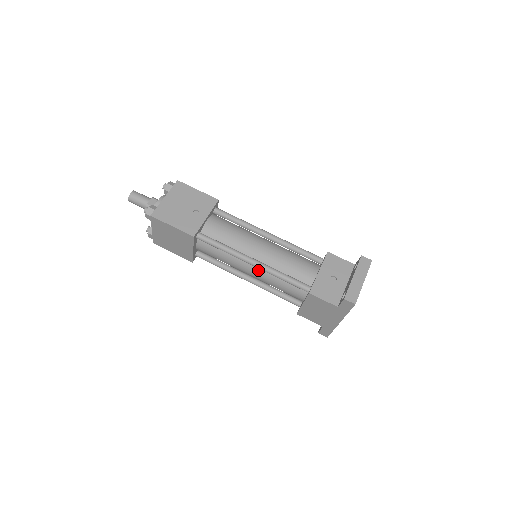
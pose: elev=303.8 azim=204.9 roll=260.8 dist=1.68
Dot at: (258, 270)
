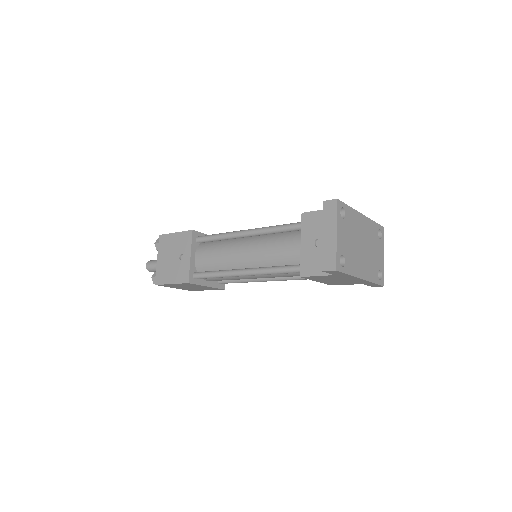
Dot at: occluded
